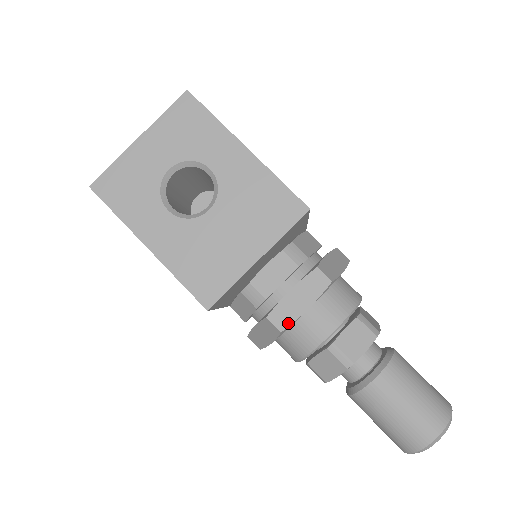
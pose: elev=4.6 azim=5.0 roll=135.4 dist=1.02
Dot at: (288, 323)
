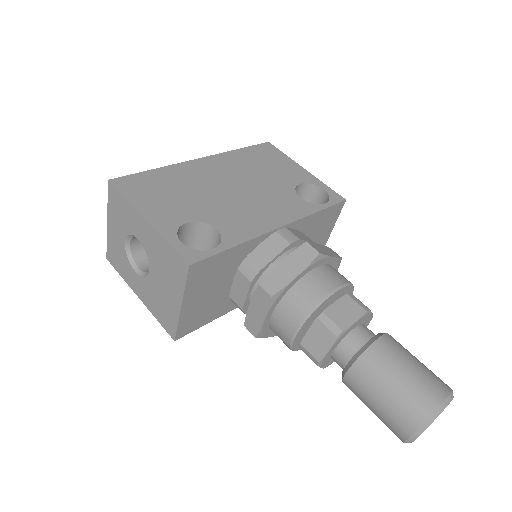
Dot at: (257, 331)
